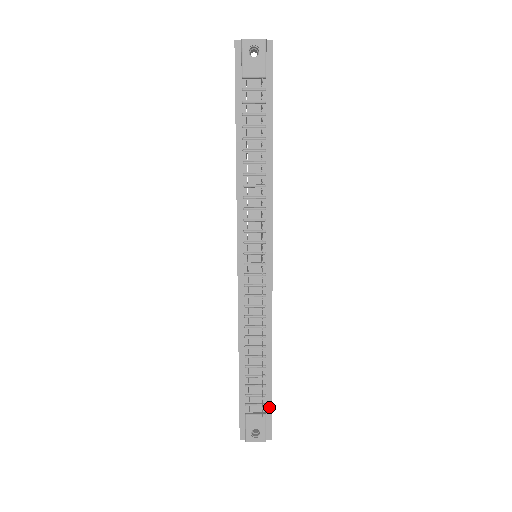
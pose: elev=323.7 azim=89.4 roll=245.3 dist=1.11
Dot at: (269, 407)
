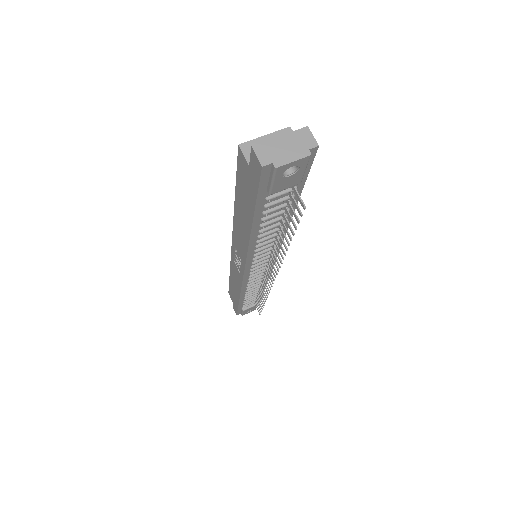
Dot at: occluded
